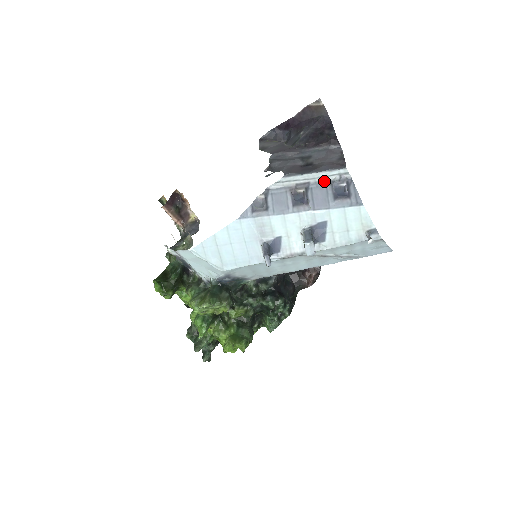
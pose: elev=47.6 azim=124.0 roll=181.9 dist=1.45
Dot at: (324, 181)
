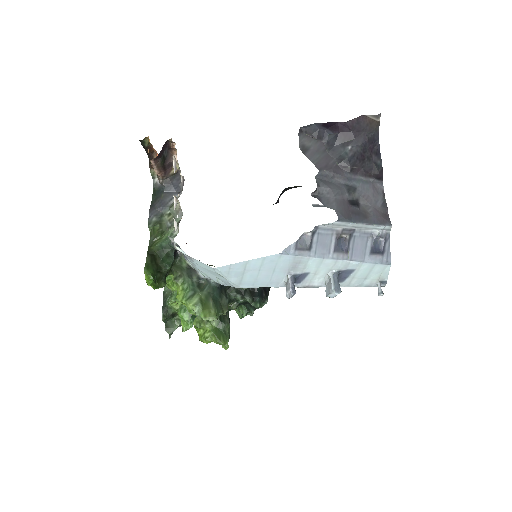
Dot at: (368, 232)
